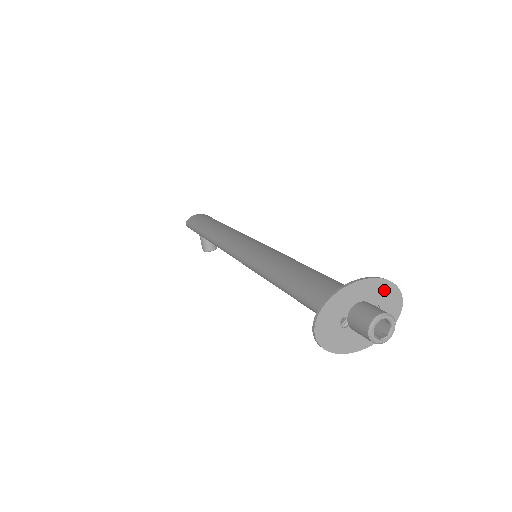
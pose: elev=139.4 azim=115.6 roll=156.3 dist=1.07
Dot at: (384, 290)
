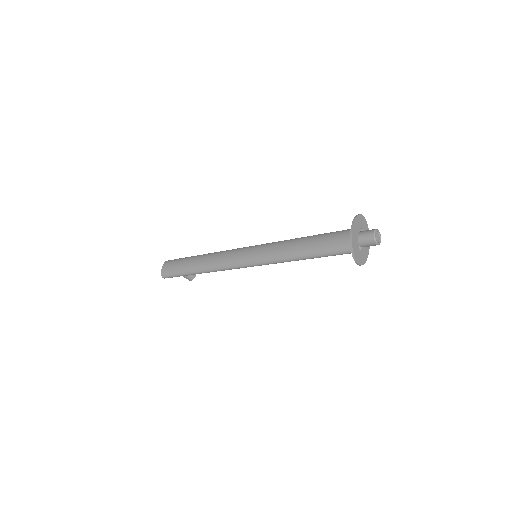
Dot at: (358, 221)
